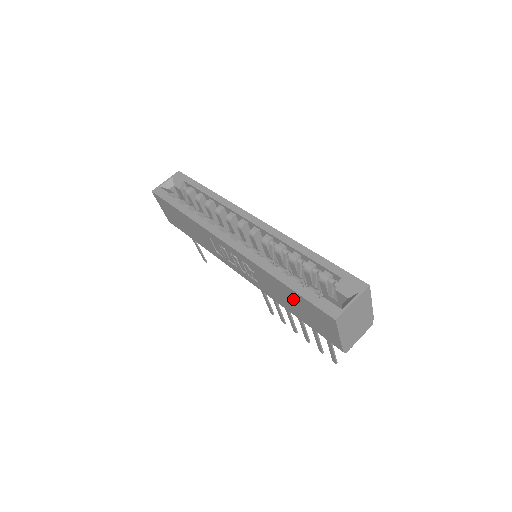
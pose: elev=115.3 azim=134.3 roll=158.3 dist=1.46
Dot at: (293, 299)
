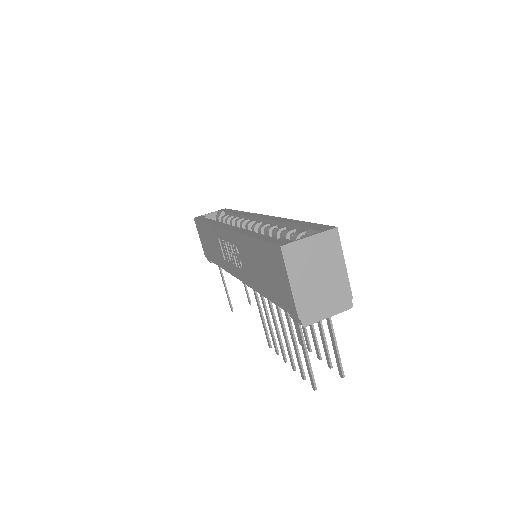
Dot at: (260, 259)
